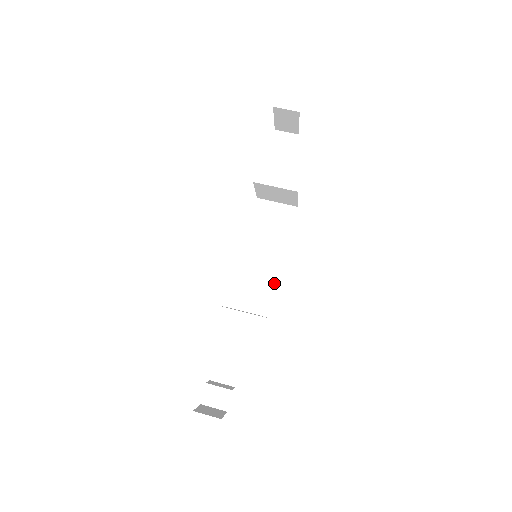
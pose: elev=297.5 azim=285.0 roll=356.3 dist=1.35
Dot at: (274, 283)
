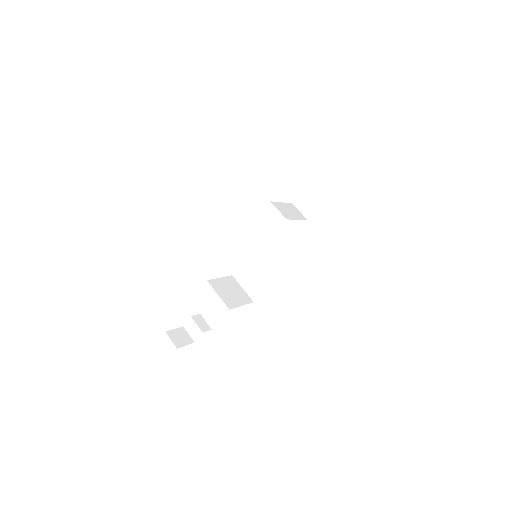
Dot at: (269, 280)
